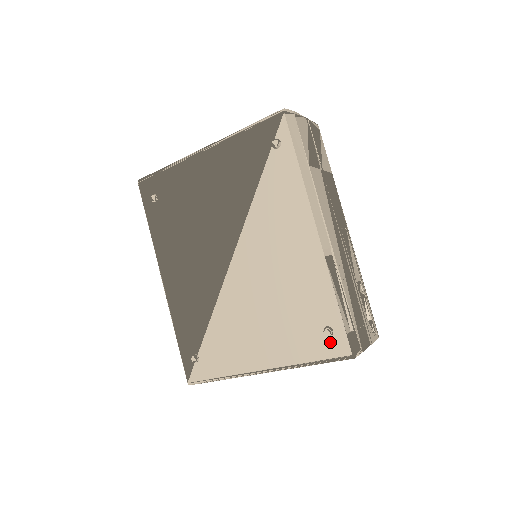
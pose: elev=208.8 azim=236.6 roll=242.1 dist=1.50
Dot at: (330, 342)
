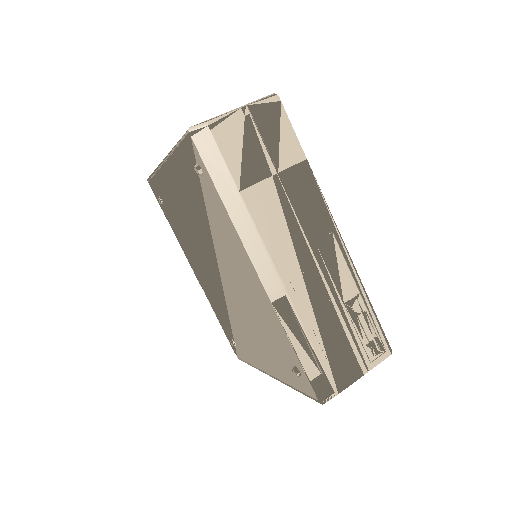
Dot at: (302, 381)
